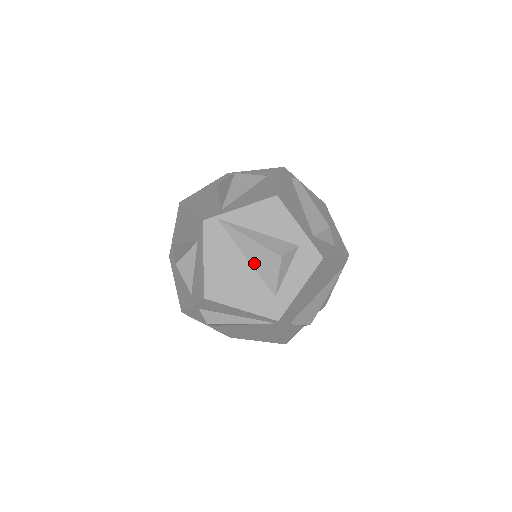
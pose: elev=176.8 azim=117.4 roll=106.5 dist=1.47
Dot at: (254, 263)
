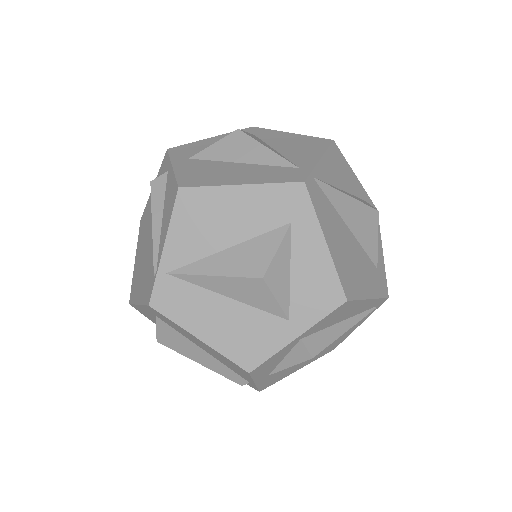
Dot at: (356, 231)
